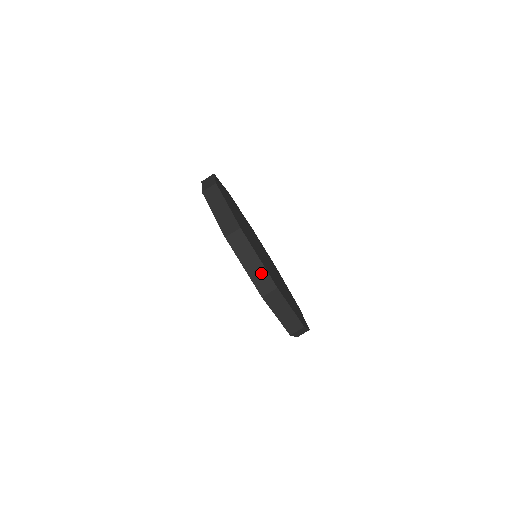
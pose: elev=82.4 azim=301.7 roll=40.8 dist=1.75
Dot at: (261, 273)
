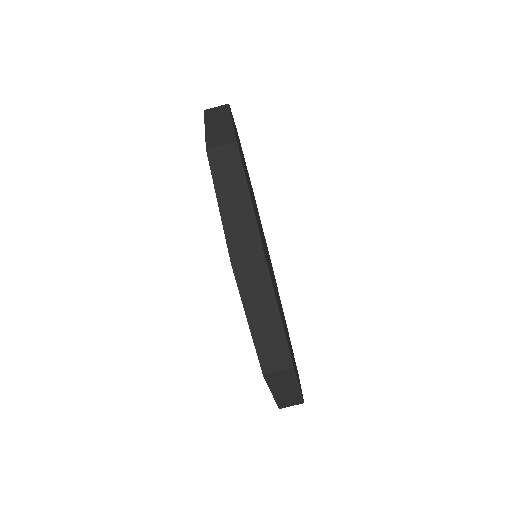
Dot at: (292, 396)
